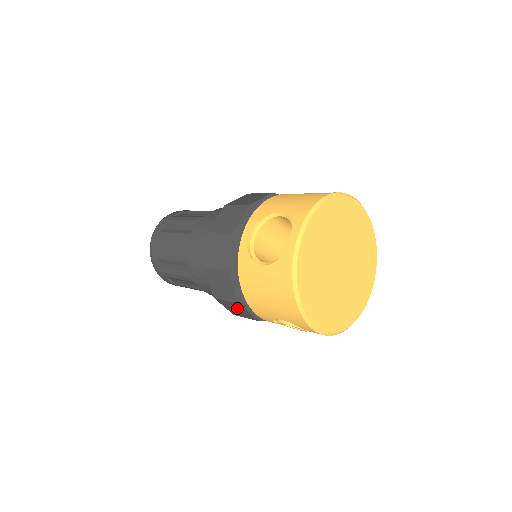
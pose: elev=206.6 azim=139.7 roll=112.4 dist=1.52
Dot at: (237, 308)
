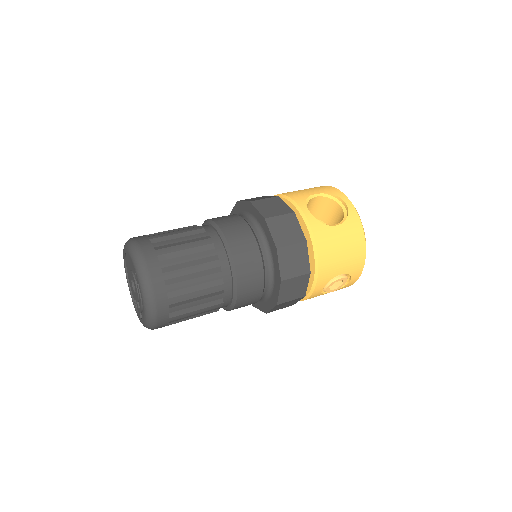
Dot at: (298, 285)
